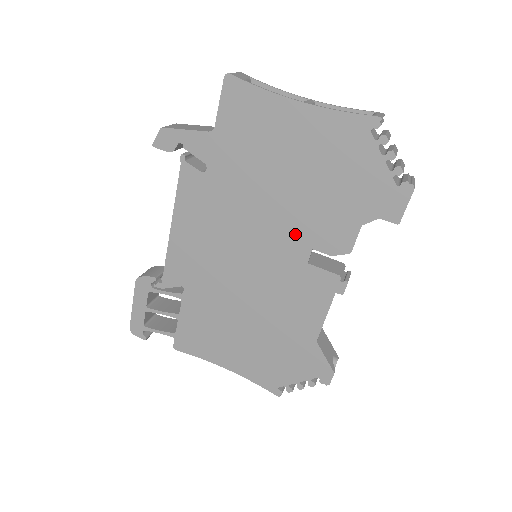
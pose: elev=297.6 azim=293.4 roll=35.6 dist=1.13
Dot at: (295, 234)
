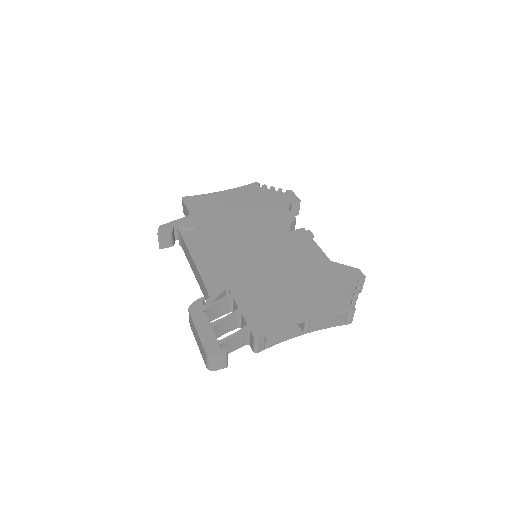
Dot at: (265, 226)
